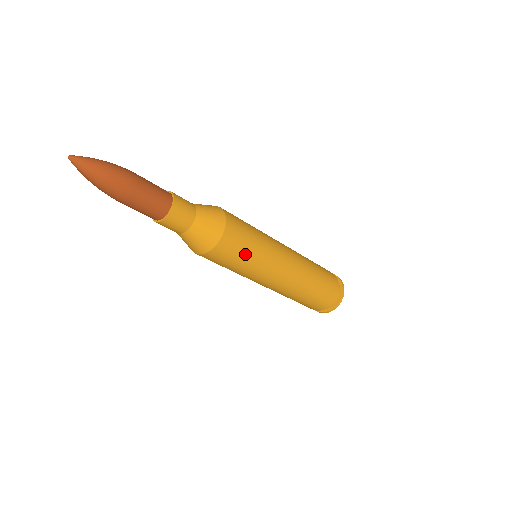
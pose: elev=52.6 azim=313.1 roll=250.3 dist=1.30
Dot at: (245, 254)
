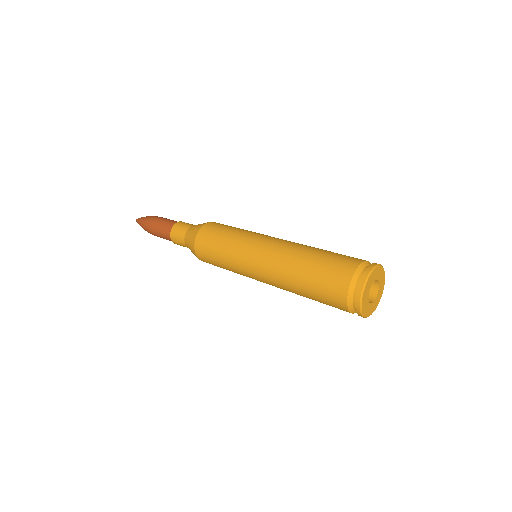
Dot at: (217, 250)
